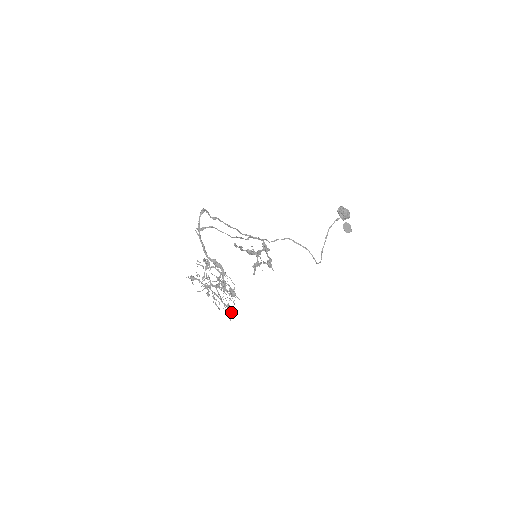
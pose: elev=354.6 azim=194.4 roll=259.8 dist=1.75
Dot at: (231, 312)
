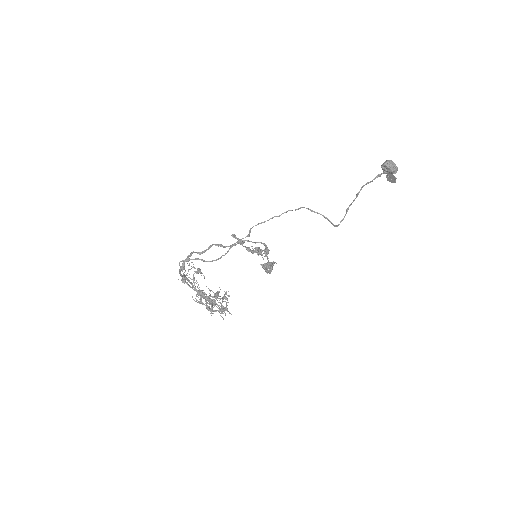
Dot at: (225, 313)
